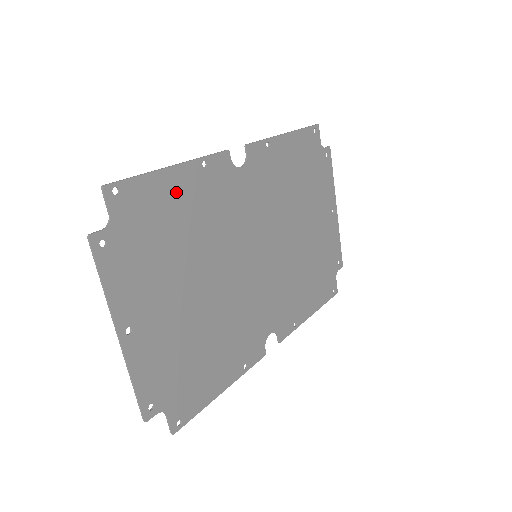
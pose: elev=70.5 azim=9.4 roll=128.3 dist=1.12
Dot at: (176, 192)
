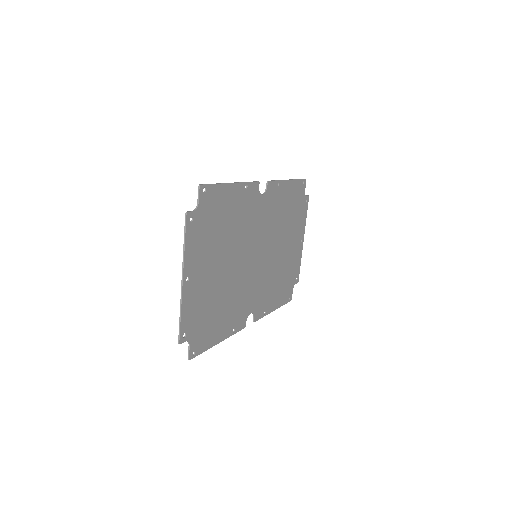
Dot at: (230, 200)
